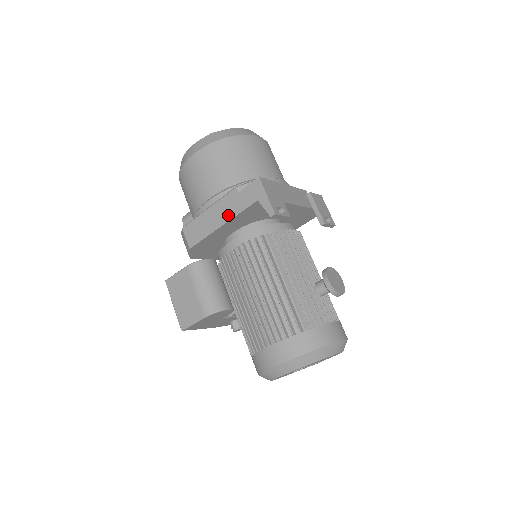
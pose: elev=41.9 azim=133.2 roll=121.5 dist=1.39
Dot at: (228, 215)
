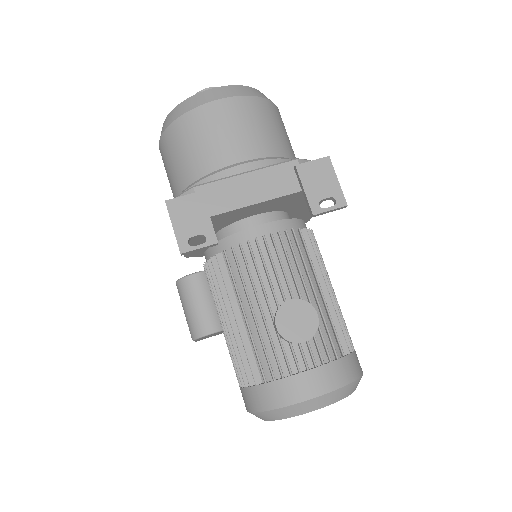
Dot at: occluded
